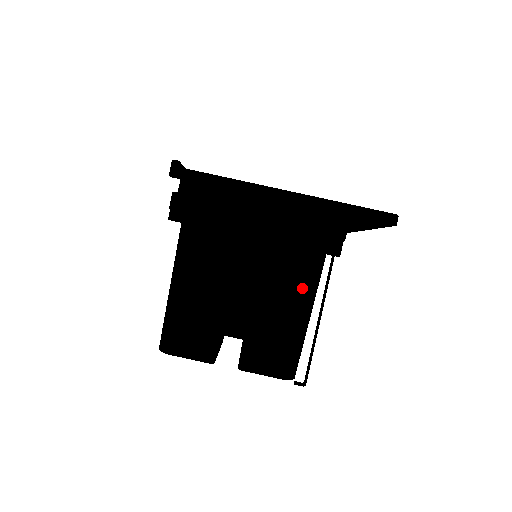
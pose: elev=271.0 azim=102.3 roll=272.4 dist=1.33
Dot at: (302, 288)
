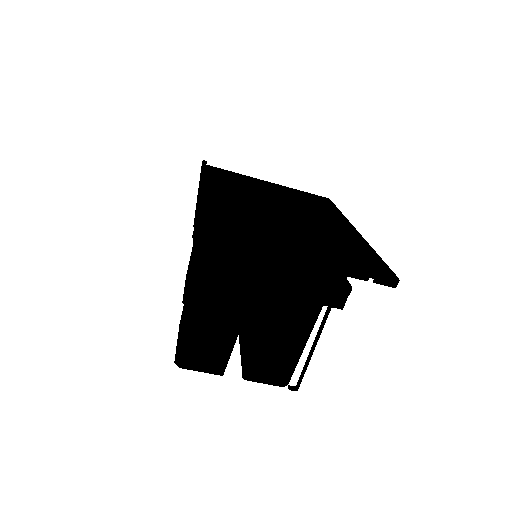
Dot at: (304, 323)
